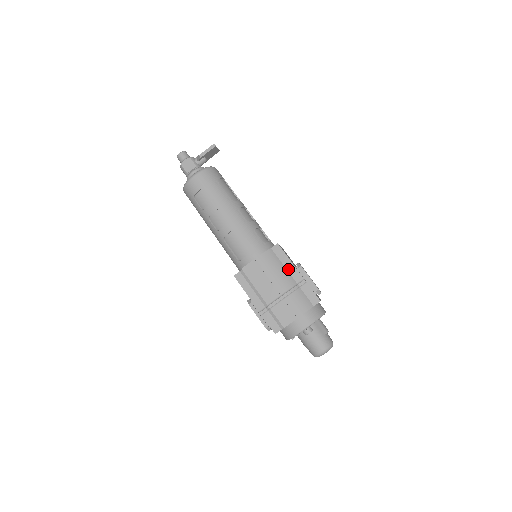
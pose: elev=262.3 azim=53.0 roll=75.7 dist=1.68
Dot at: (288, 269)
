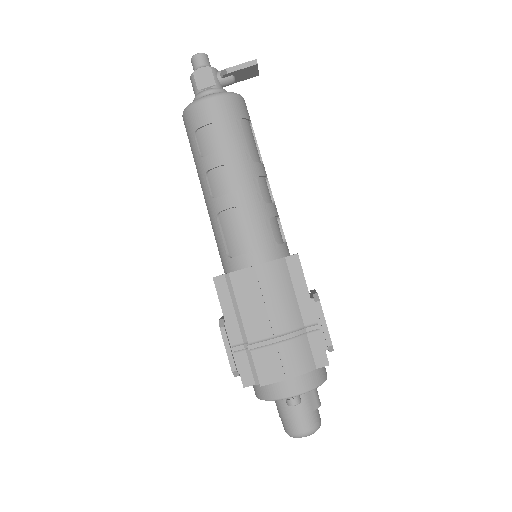
Dot at: (299, 299)
